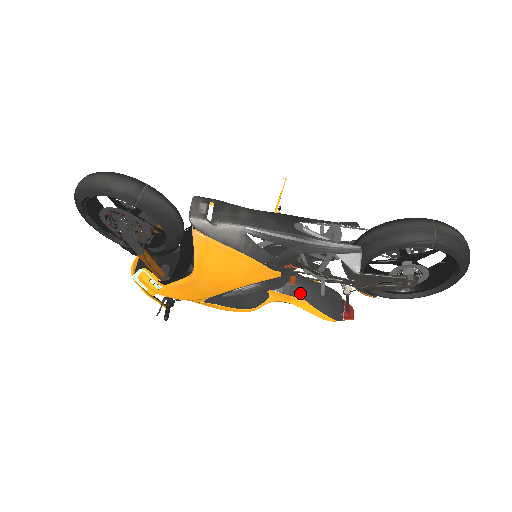
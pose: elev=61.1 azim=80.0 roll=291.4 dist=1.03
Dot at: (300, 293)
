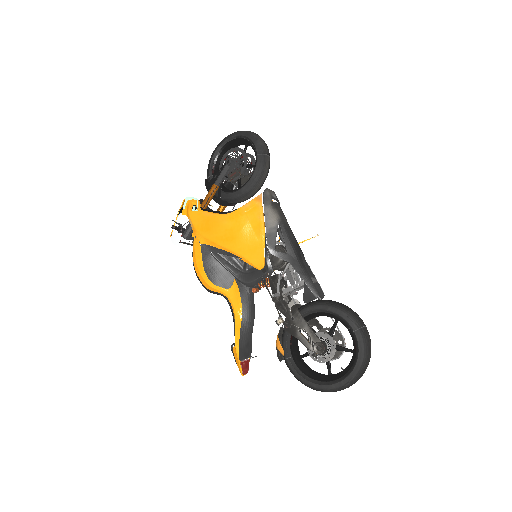
Dot at: (246, 307)
